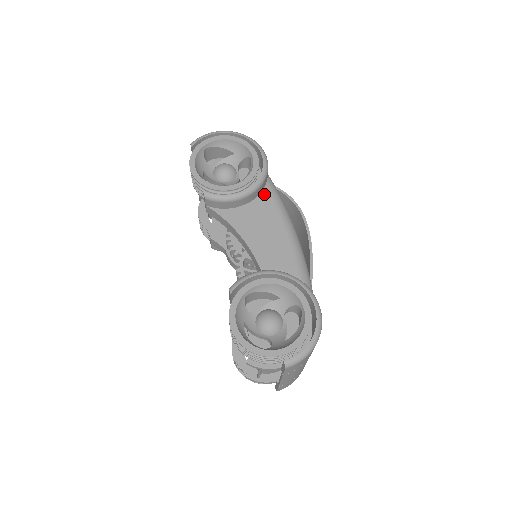
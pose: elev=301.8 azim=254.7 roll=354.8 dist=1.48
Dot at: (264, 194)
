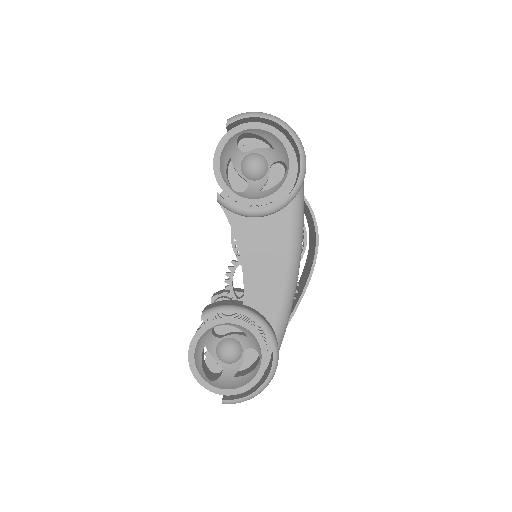
Dot at: (285, 212)
